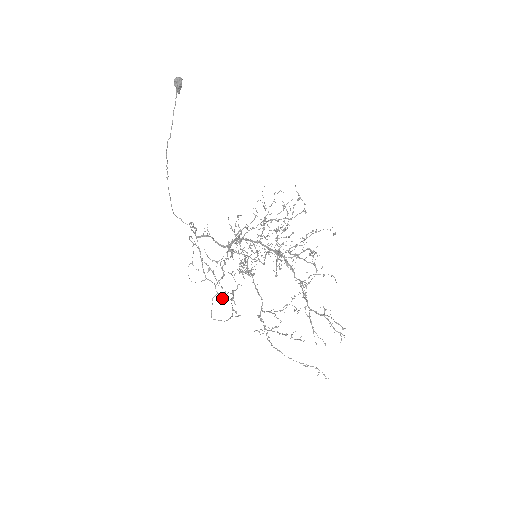
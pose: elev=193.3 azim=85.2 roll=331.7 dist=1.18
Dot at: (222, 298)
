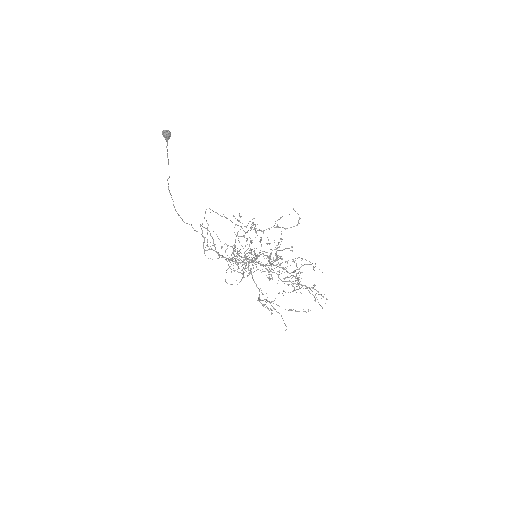
Dot at: occluded
